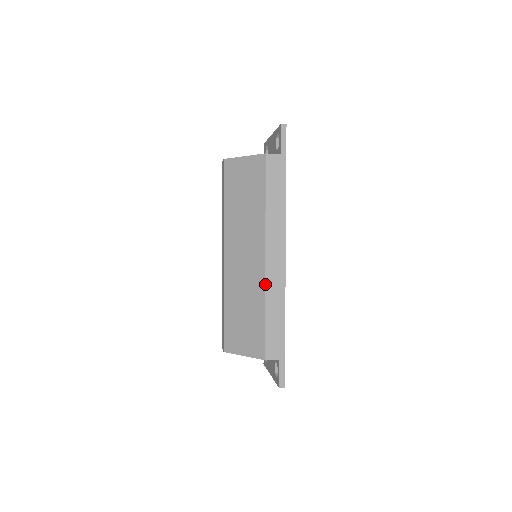
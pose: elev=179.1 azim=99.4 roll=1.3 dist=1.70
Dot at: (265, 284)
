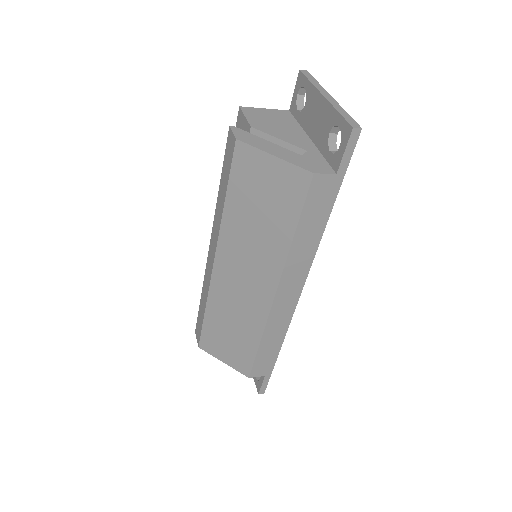
Dot at: (267, 320)
